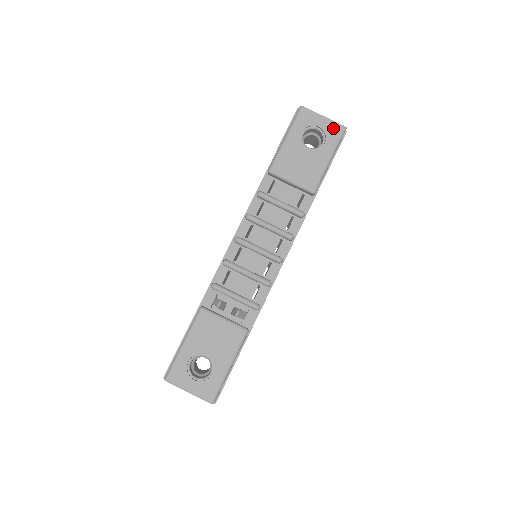
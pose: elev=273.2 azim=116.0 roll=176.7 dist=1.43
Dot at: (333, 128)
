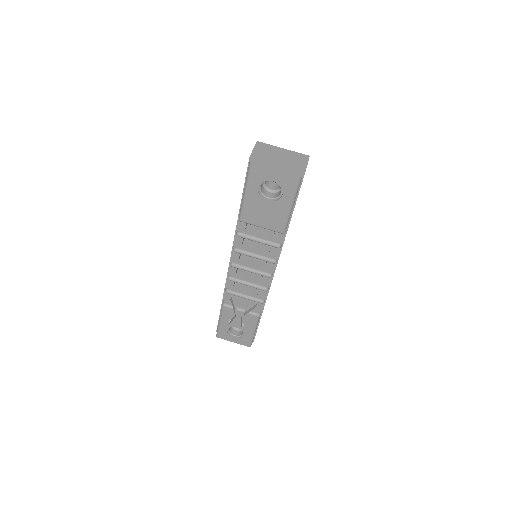
Dot at: (287, 180)
